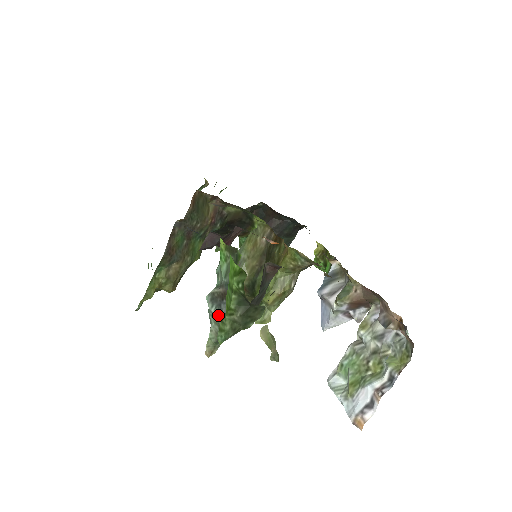
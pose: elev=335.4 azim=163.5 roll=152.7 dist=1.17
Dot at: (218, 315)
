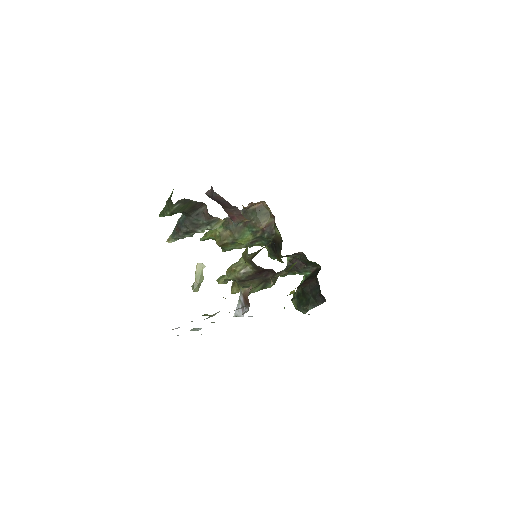
Dot at: occluded
